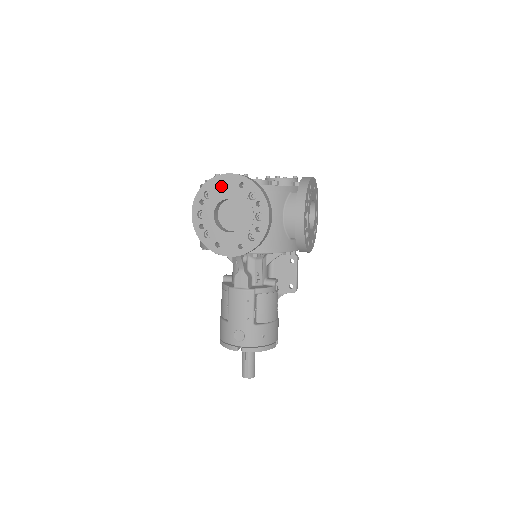
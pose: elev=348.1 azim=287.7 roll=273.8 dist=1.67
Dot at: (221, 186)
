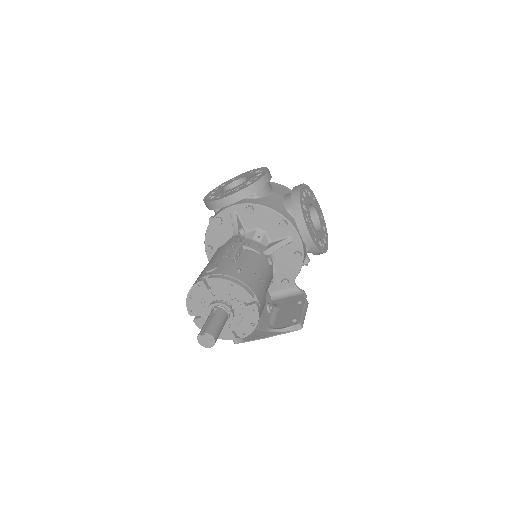
Dot at: (236, 178)
